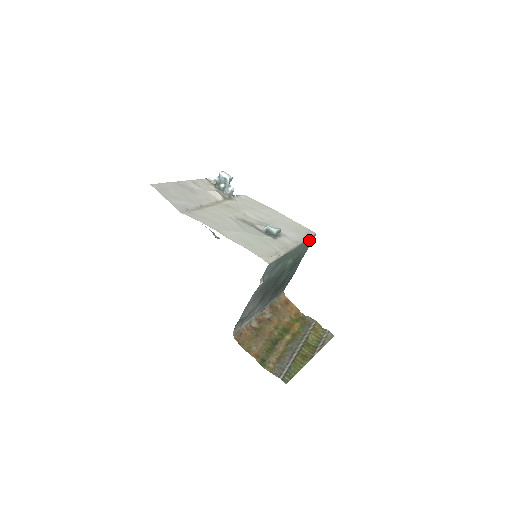
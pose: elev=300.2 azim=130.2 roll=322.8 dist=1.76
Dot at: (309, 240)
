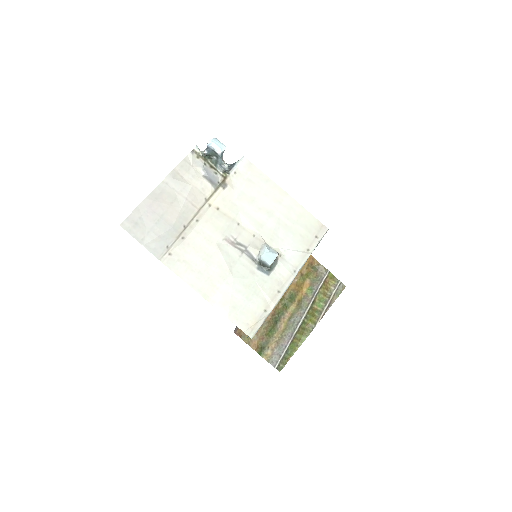
Dot at: occluded
